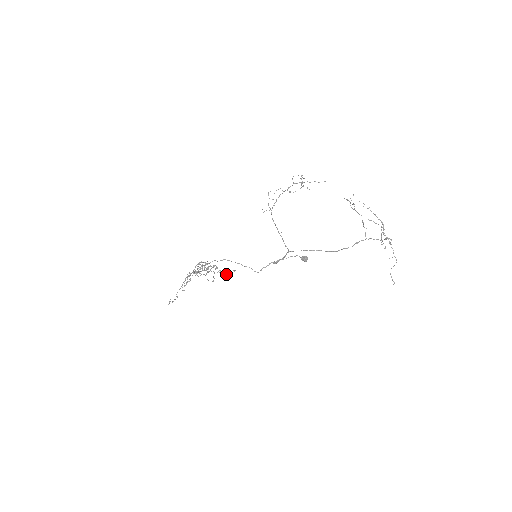
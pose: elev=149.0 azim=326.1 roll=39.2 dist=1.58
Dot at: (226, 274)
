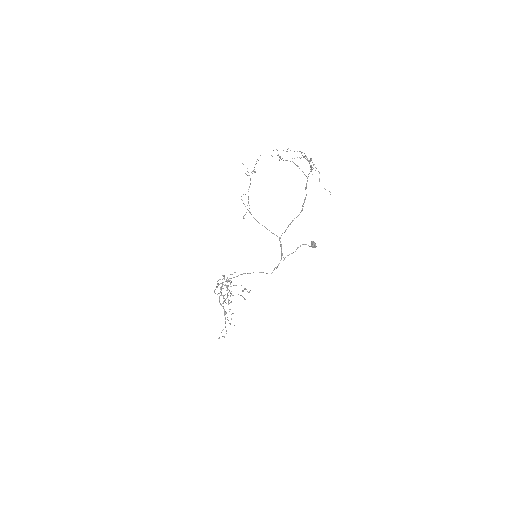
Dot at: occluded
